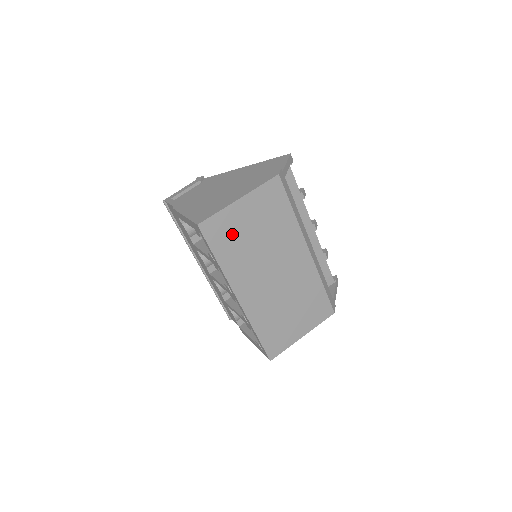
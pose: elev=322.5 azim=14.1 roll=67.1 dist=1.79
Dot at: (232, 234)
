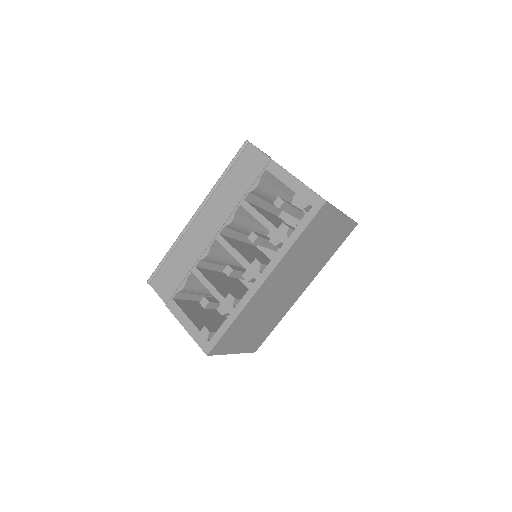
Dot at: (318, 231)
